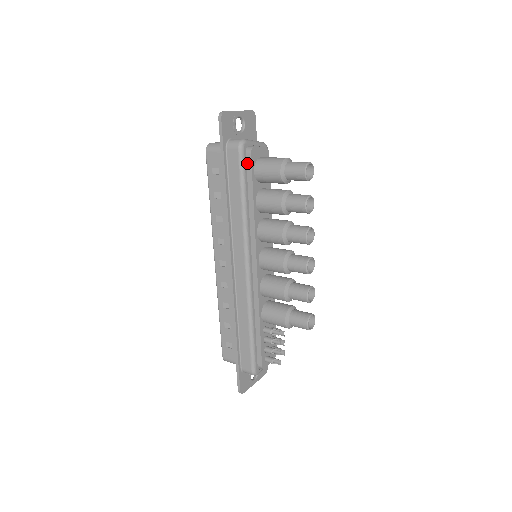
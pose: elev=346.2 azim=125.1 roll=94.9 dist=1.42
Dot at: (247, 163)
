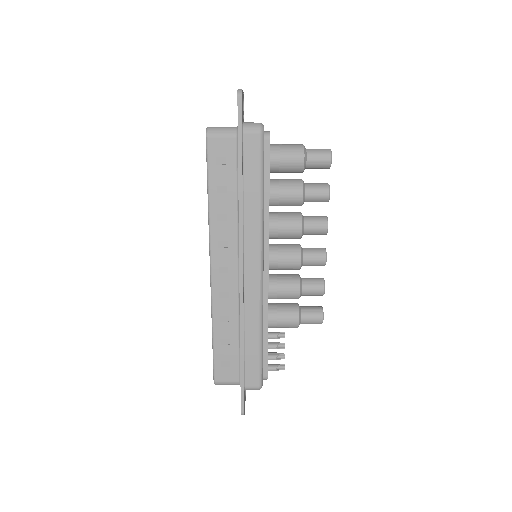
Dot at: (264, 150)
